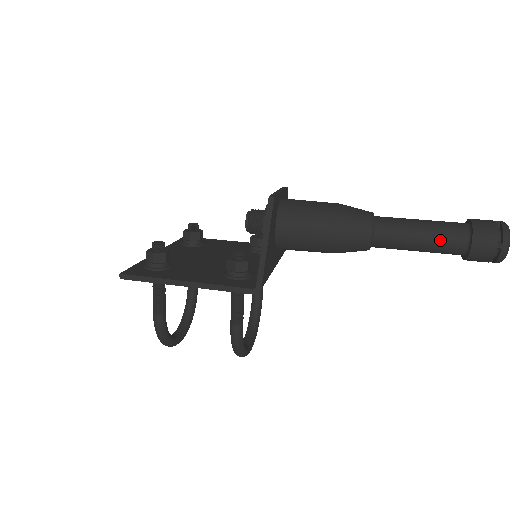
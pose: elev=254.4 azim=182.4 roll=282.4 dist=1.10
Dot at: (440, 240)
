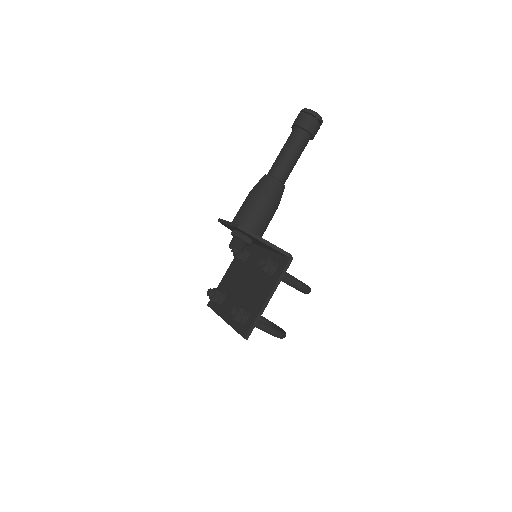
Dot at: (299, 147)
